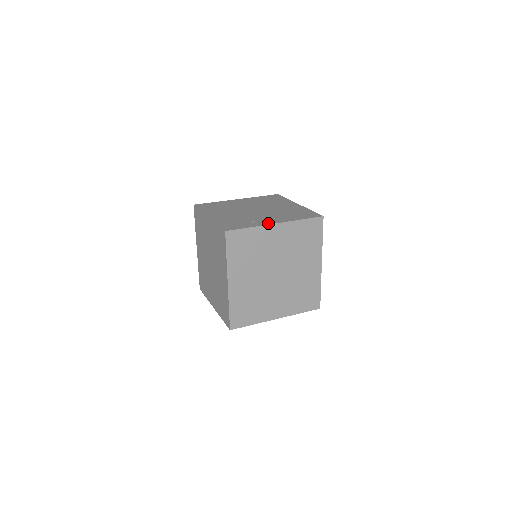
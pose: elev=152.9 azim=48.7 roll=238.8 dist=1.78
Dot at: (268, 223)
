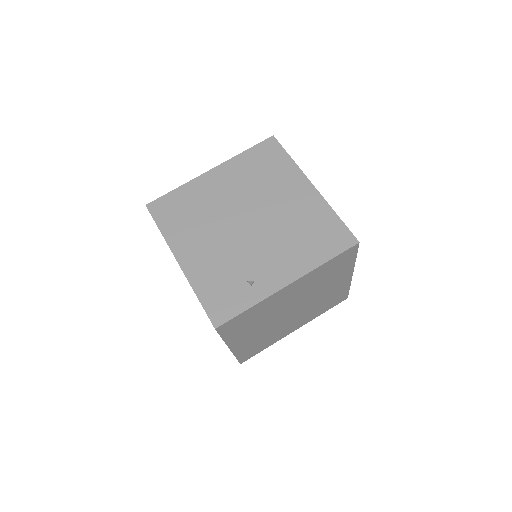
Dot at: (276, 286)
